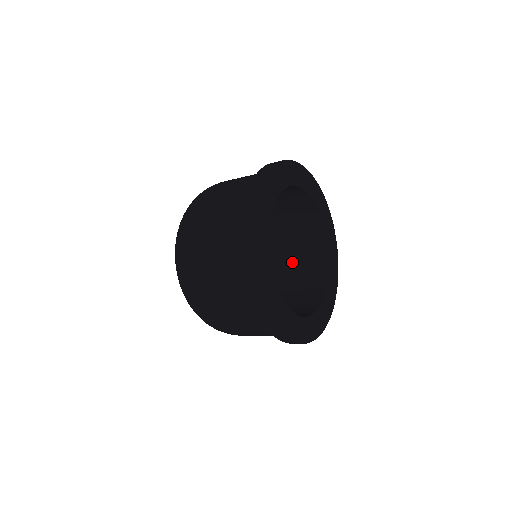
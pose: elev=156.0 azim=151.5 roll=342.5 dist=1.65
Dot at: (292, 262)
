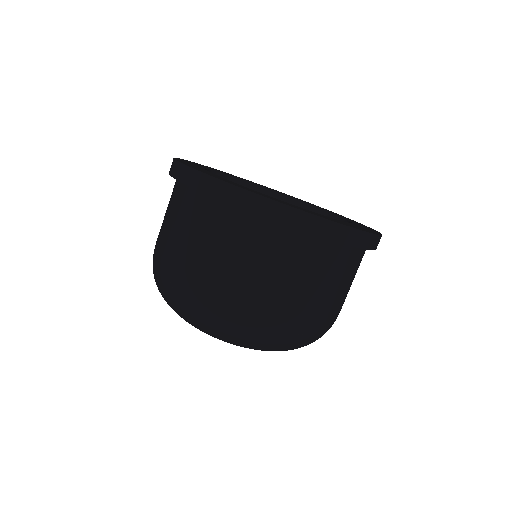
Dot at: occluded
